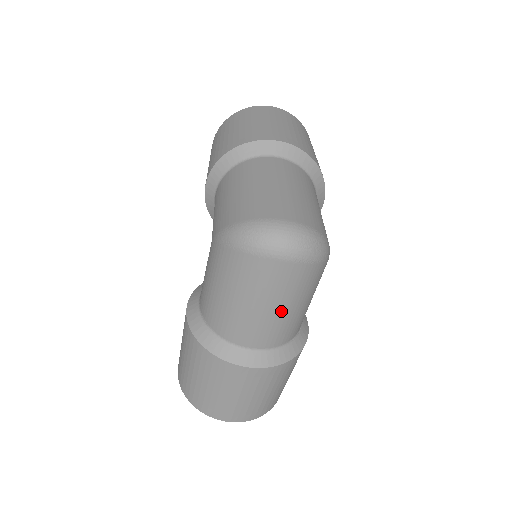
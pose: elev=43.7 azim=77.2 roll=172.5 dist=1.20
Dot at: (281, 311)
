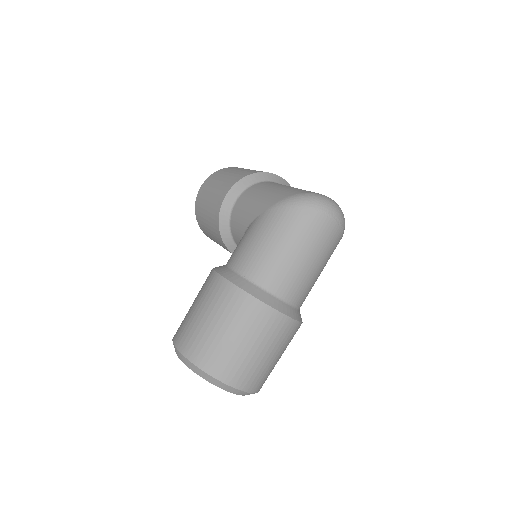
Dot at: (315, 267)
